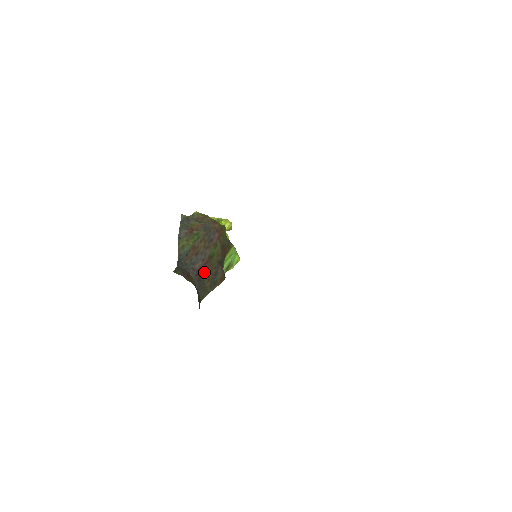
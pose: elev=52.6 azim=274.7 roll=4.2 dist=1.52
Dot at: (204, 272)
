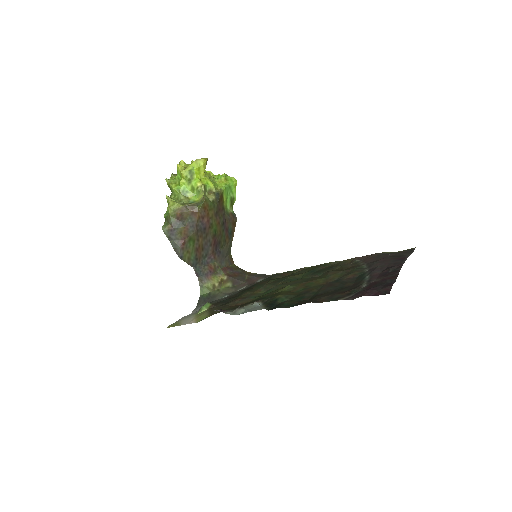
Dot at: (218, 245)
